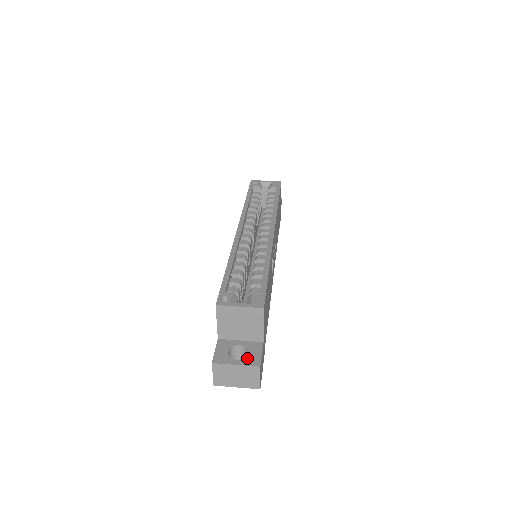
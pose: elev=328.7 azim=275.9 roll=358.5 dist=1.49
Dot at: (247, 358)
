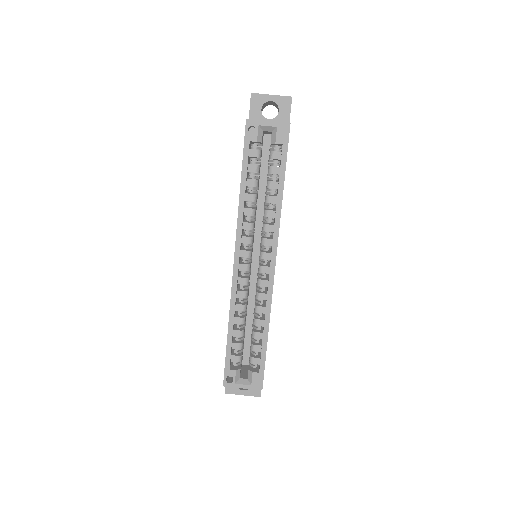
Dot at: (251, 389)
